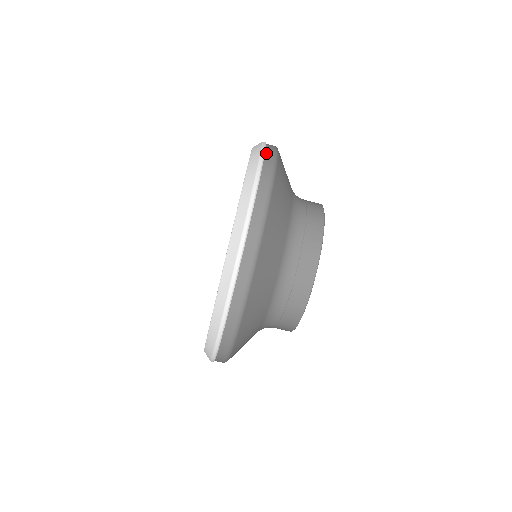
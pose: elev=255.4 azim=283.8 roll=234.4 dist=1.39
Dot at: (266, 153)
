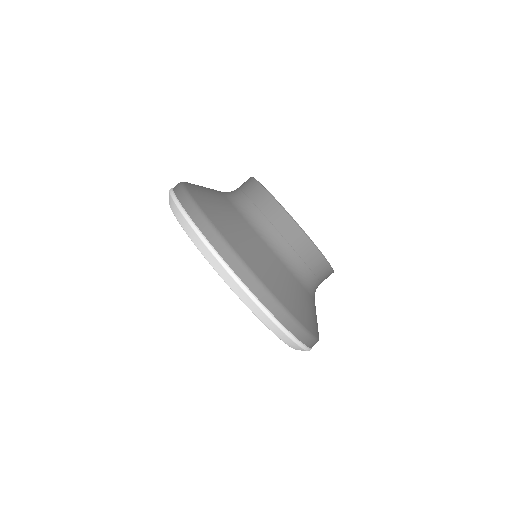
Dot at: (184, 208)
